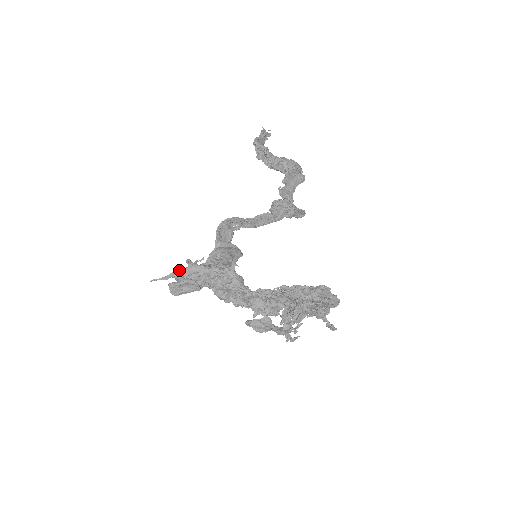
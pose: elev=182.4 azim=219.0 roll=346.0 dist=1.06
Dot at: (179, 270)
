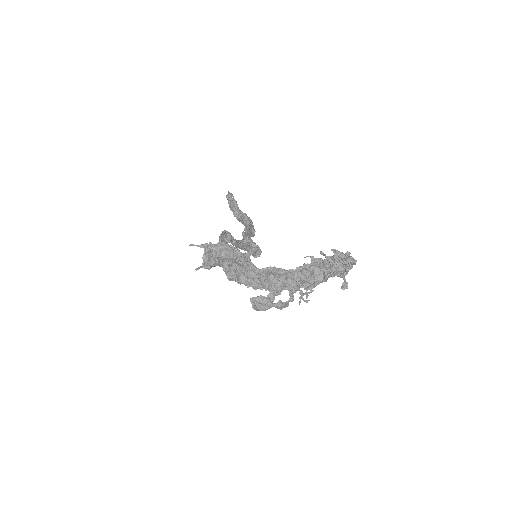
Dot at: (204, 247)
